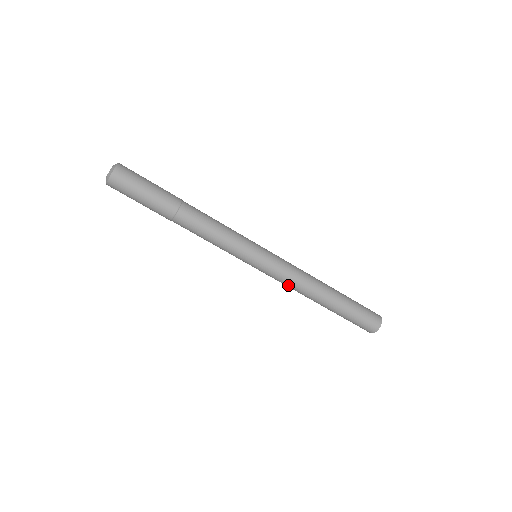
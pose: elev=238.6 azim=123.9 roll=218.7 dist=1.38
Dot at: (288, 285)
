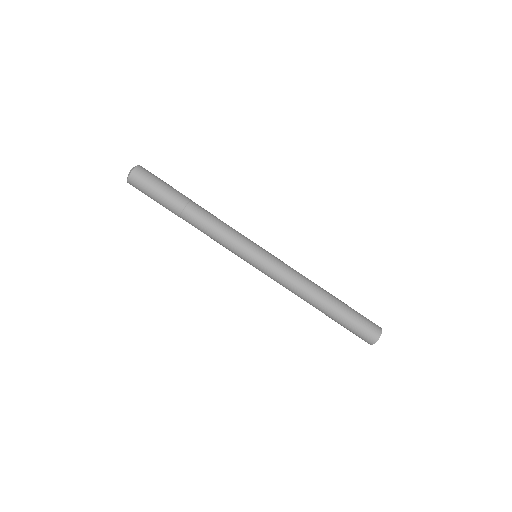
Dot at: occluded
